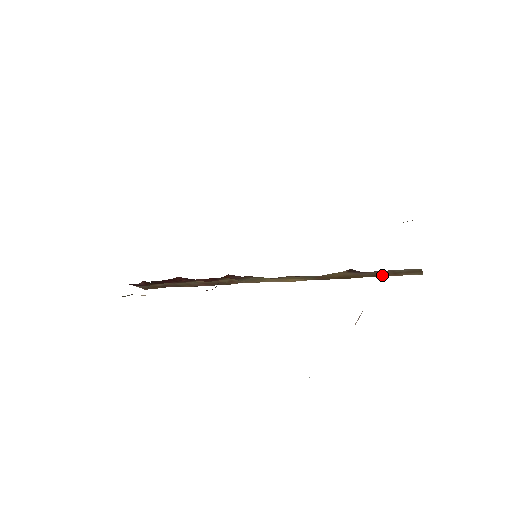
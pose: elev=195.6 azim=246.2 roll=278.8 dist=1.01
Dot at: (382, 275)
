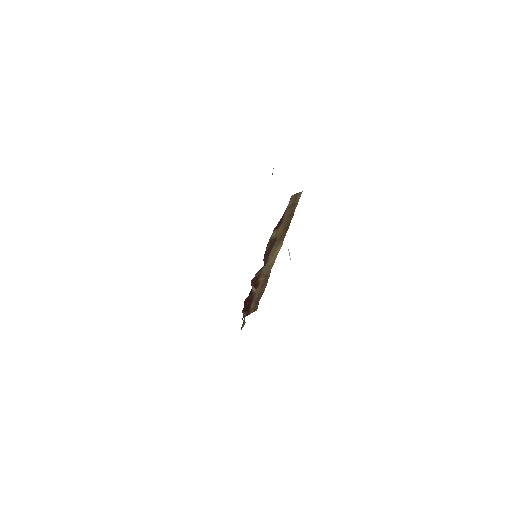
Dot at: (292, 211)
